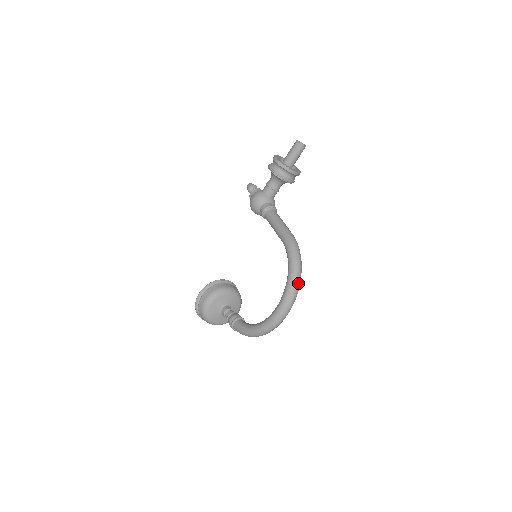
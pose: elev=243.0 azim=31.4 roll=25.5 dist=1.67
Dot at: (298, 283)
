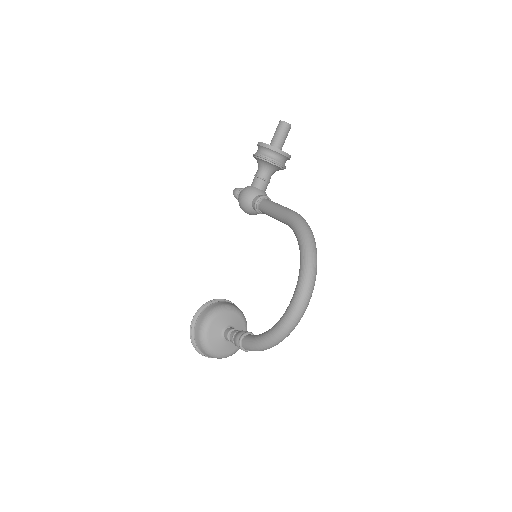
Dot at: (315, 257)
